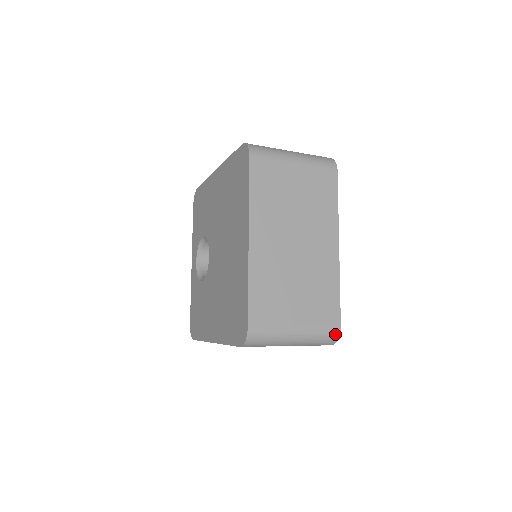
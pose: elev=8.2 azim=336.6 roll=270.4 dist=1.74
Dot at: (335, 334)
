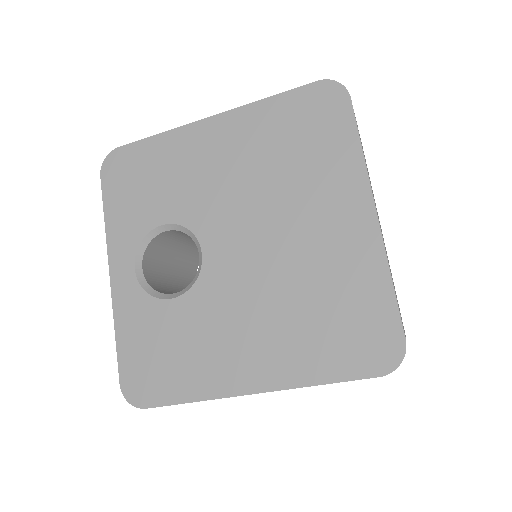
Dot at: occluded
